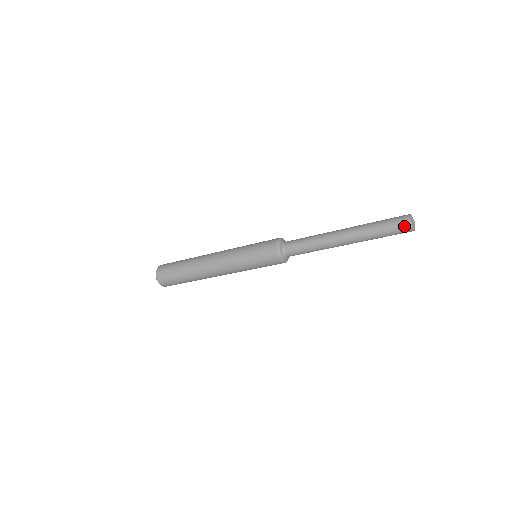
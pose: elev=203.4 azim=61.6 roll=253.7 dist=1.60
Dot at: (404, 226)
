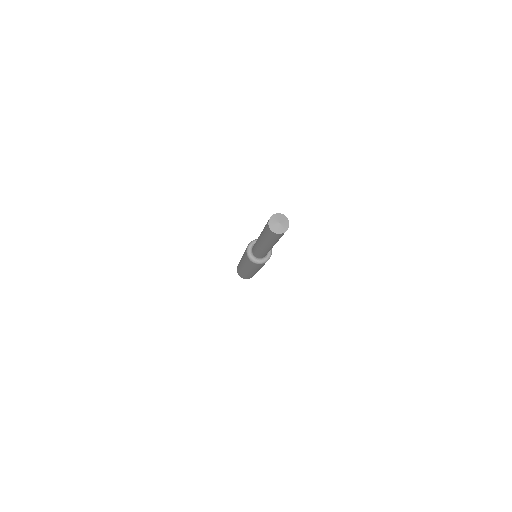
Dot at: occluded
